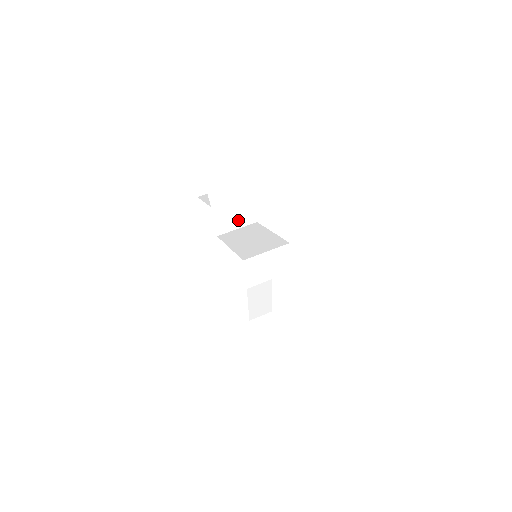
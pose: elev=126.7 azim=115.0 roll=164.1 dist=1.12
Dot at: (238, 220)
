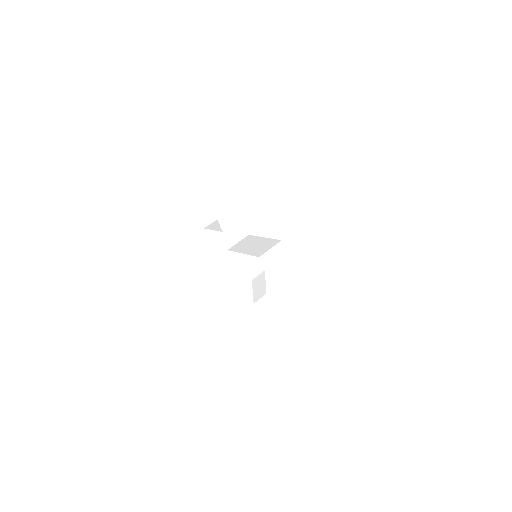
Dot at: (237, 236)
